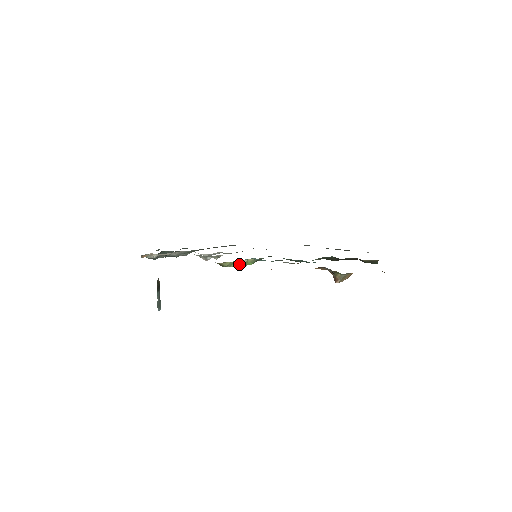
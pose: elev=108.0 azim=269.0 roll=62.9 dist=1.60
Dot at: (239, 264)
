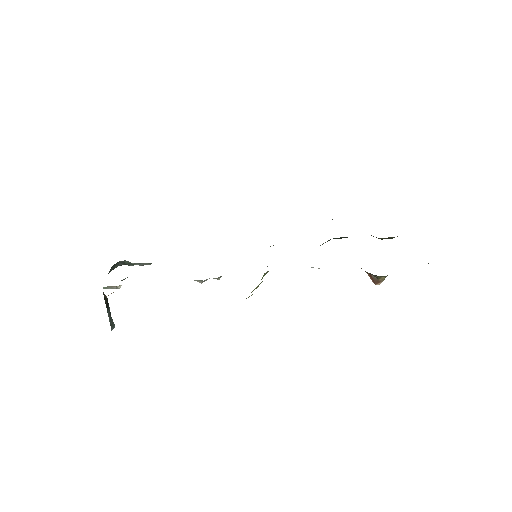
Dot at: (258, 286)
